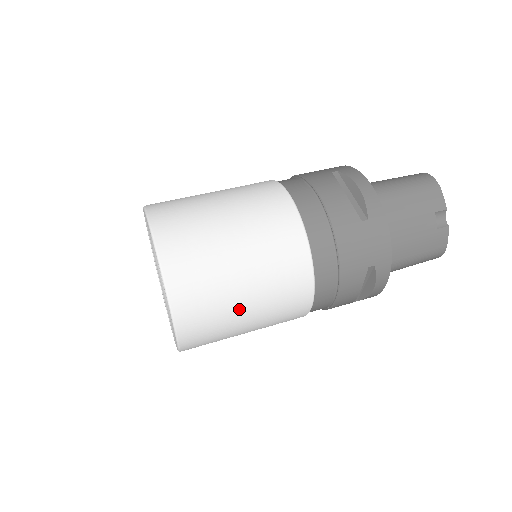
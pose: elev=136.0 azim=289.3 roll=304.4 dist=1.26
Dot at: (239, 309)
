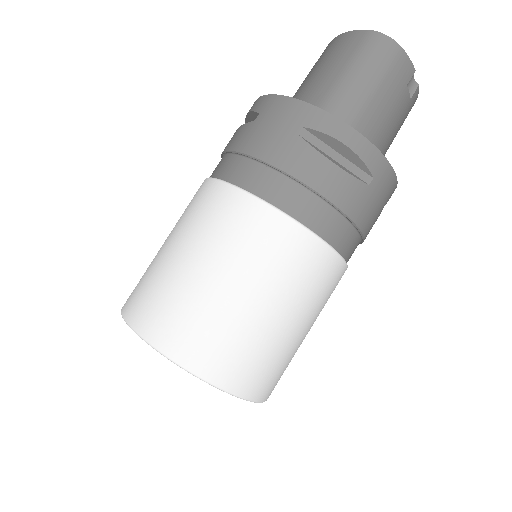
Dot at: occluded
